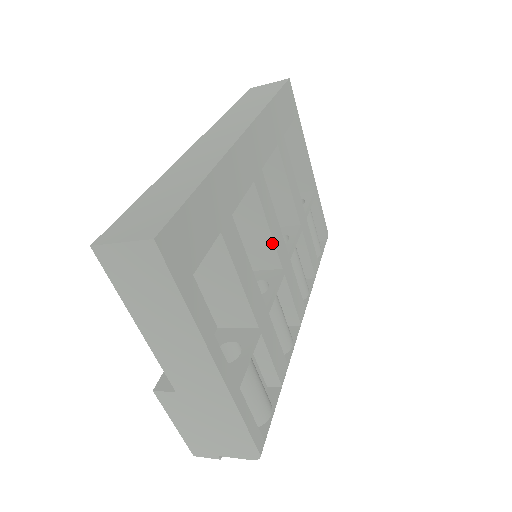
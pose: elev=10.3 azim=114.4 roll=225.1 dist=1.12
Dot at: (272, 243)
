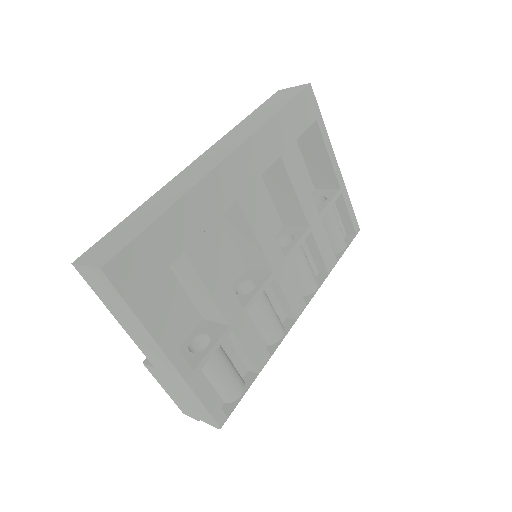
Dot at: (261, 250)
